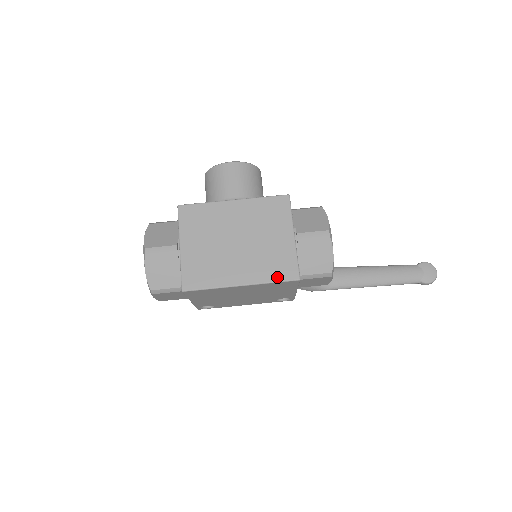
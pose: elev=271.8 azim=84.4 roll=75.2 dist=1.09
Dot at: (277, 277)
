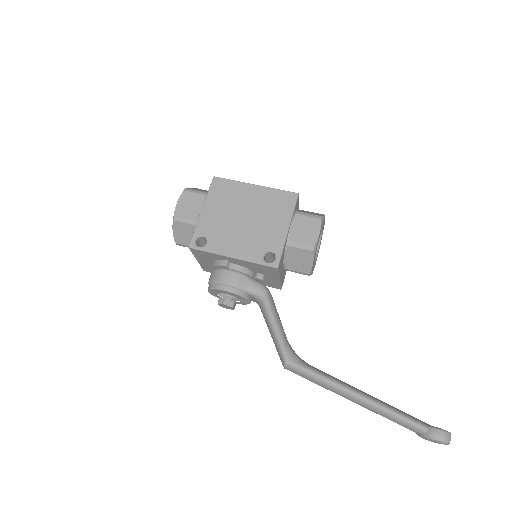
Dot at: (282, 191)
